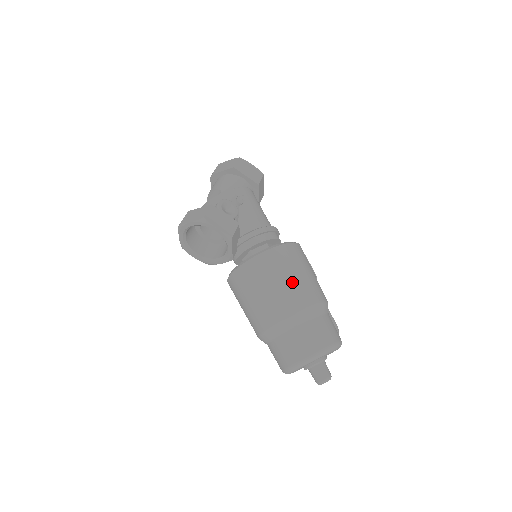
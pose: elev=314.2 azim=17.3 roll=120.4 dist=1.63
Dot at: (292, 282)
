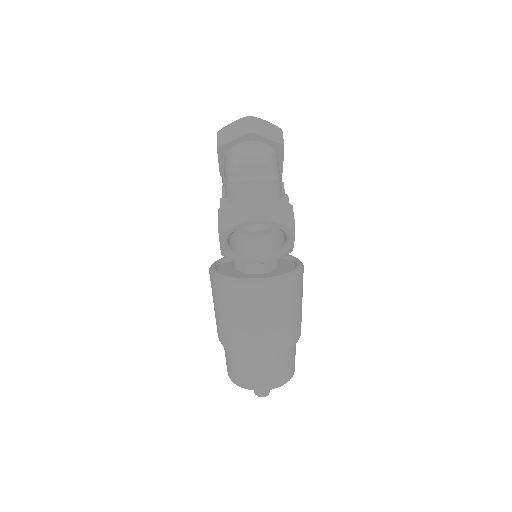
Dot at: (301, 309)
